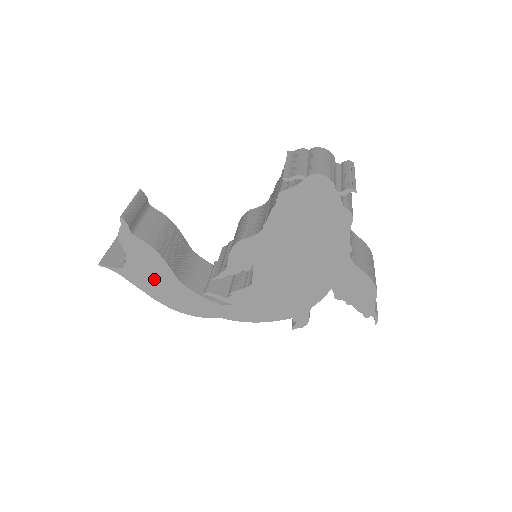
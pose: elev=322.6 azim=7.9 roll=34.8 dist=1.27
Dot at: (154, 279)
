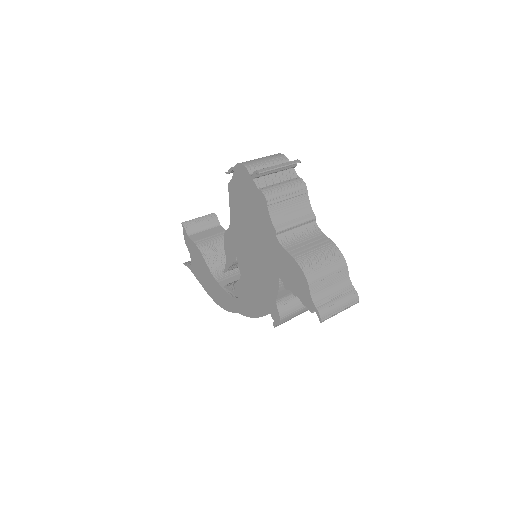
Dot at: (203, 274)
